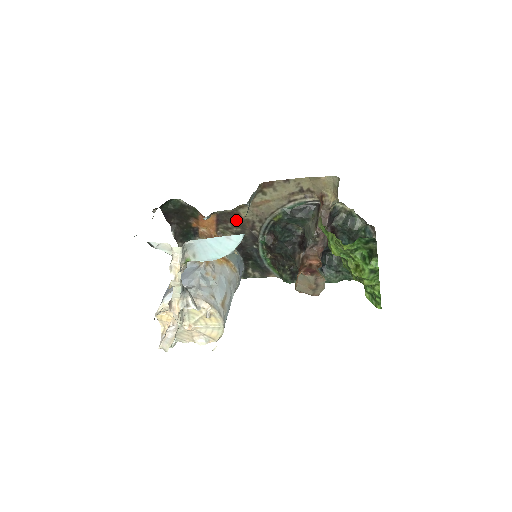
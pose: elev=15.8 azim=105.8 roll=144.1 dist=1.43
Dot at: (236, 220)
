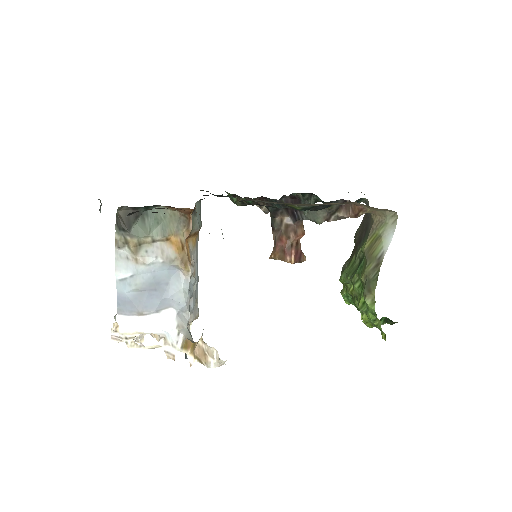
Dot at: occluded
